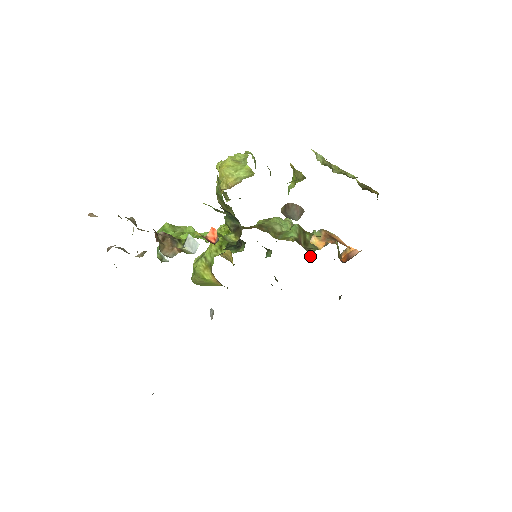
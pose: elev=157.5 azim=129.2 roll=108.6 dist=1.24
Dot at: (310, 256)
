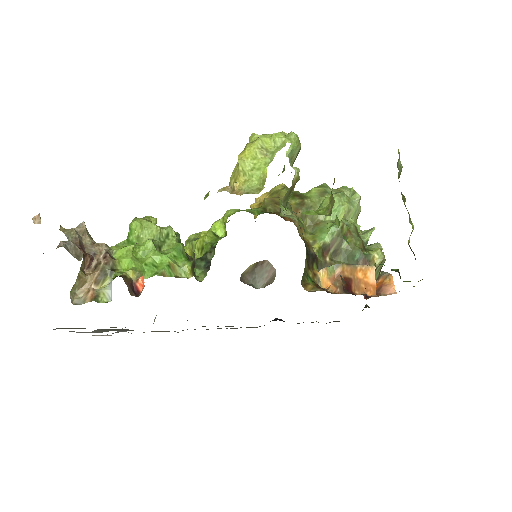
Dot at: occluded
